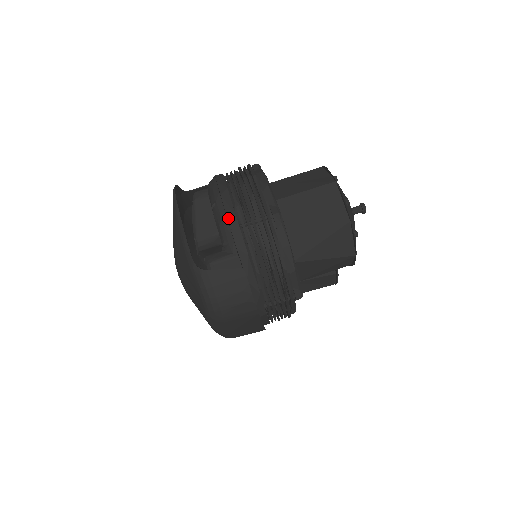
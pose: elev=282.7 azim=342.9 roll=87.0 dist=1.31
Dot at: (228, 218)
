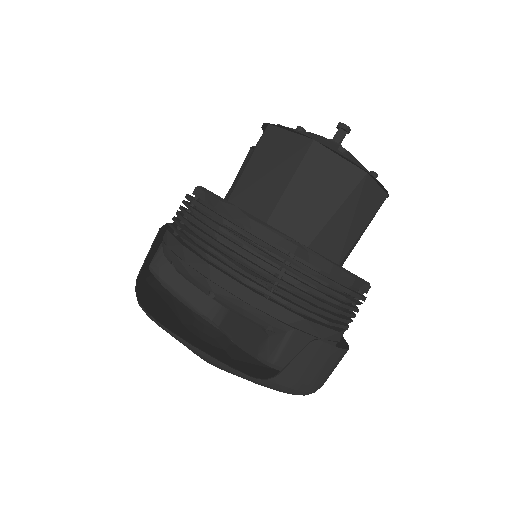
Dot at: (249, 303)
